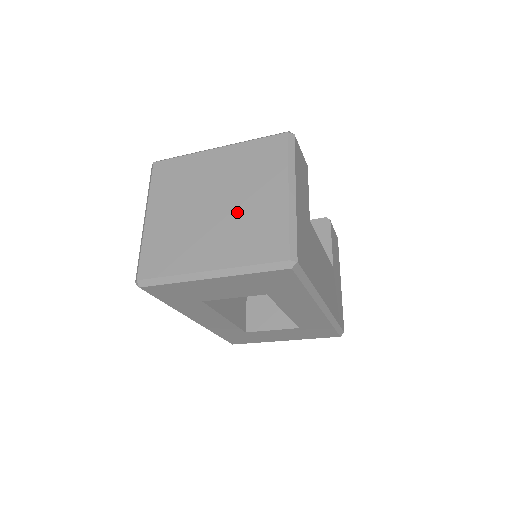
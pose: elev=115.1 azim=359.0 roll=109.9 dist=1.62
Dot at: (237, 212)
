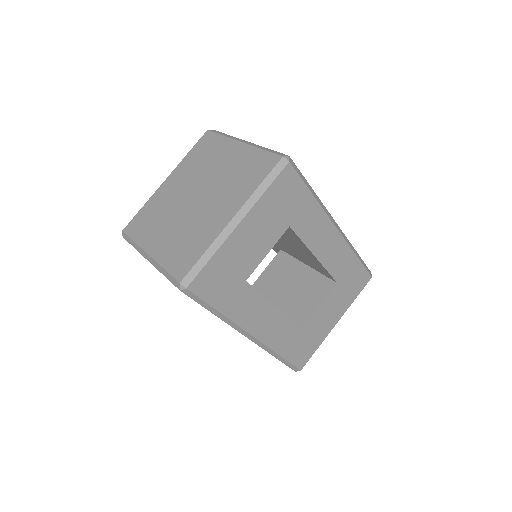
Dot at: (217, 181)
